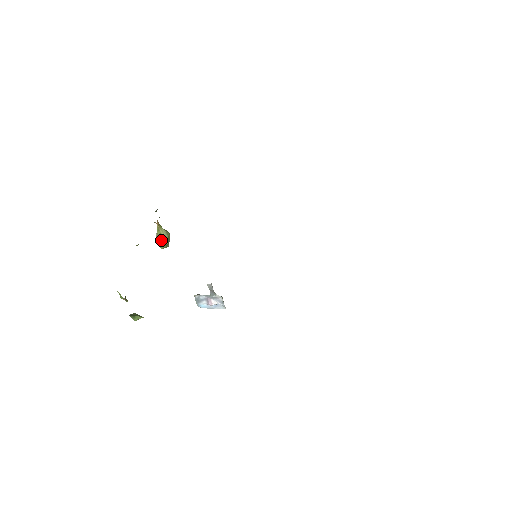
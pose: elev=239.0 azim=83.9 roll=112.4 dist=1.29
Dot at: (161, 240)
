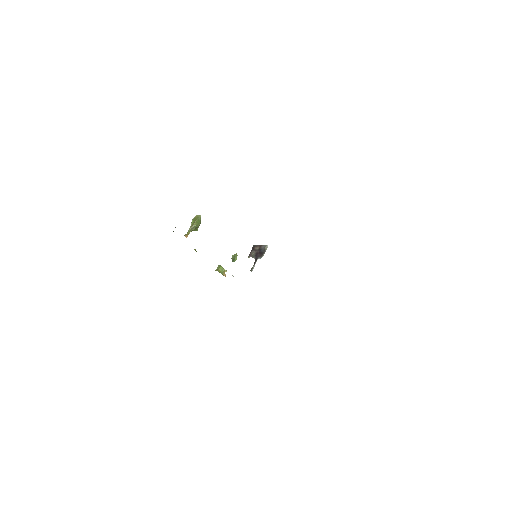
Dot at: (197, 229)
